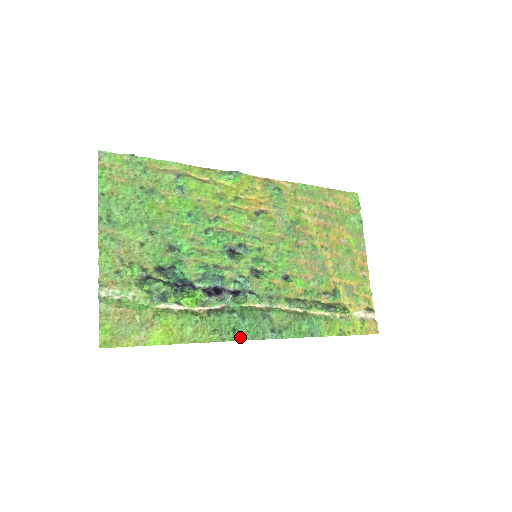
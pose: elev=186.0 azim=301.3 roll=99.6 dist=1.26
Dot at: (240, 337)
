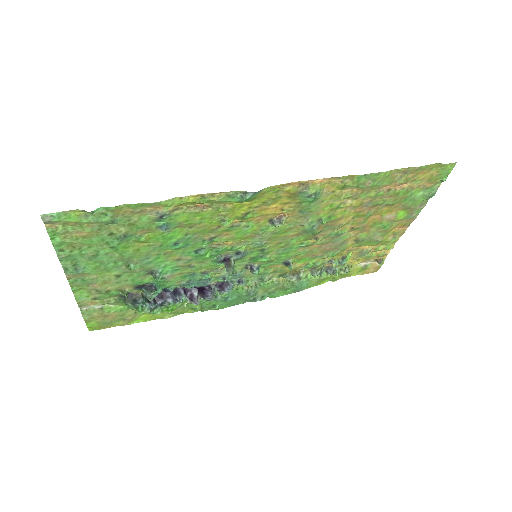
Dot at: (219, 308)
